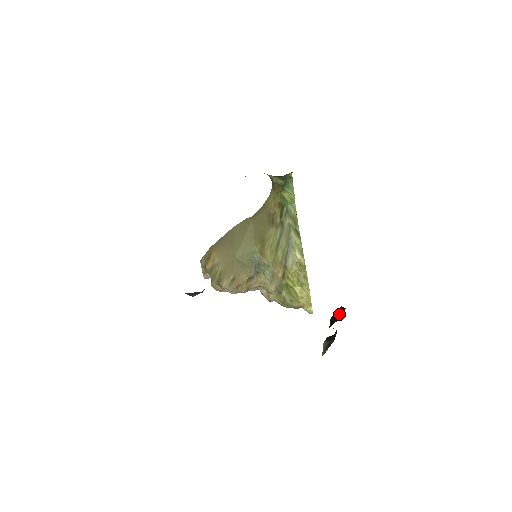
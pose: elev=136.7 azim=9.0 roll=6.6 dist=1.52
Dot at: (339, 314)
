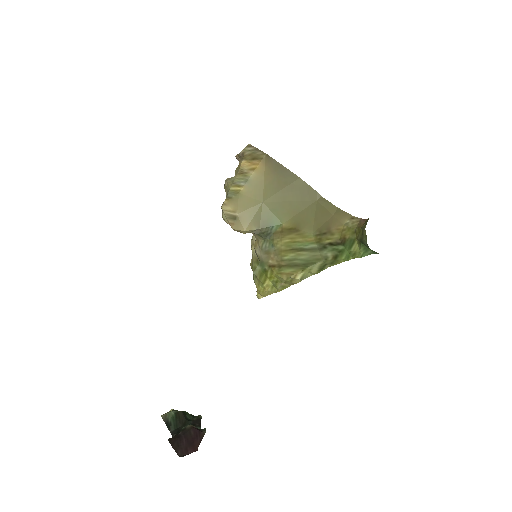
Dot at: (189, 445)
